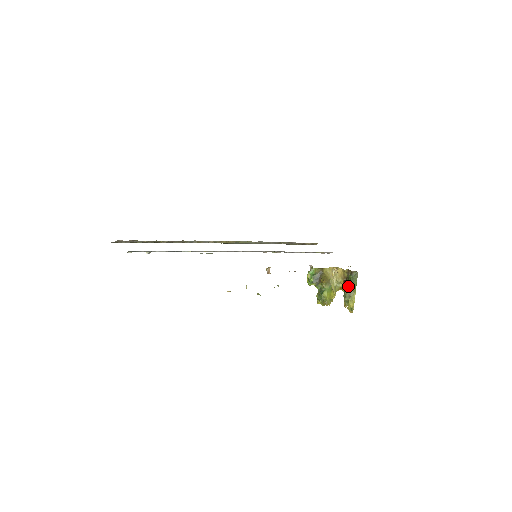
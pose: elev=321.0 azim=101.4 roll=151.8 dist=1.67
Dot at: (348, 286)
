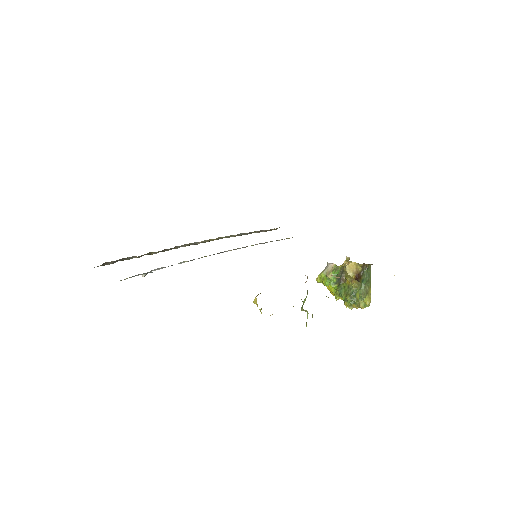
Dot at: (365, 282)
